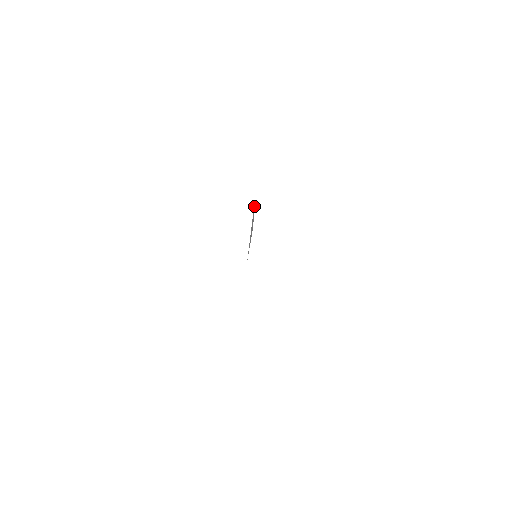
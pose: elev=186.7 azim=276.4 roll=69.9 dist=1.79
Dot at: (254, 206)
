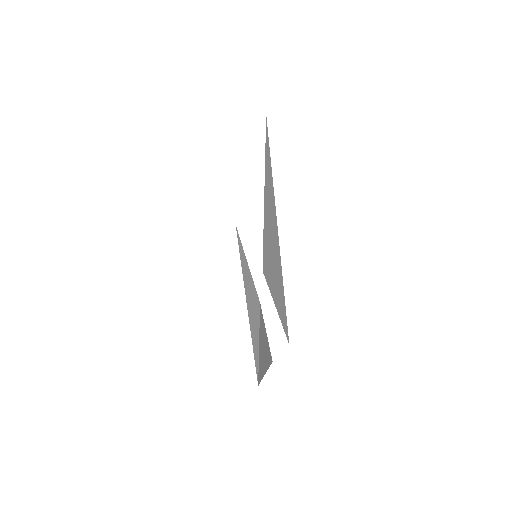
Dot at: occluded
